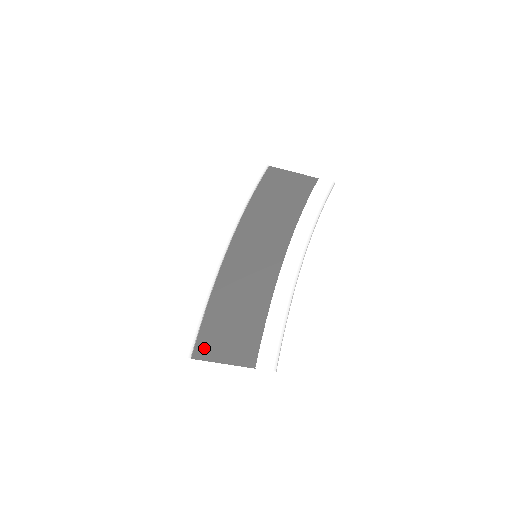
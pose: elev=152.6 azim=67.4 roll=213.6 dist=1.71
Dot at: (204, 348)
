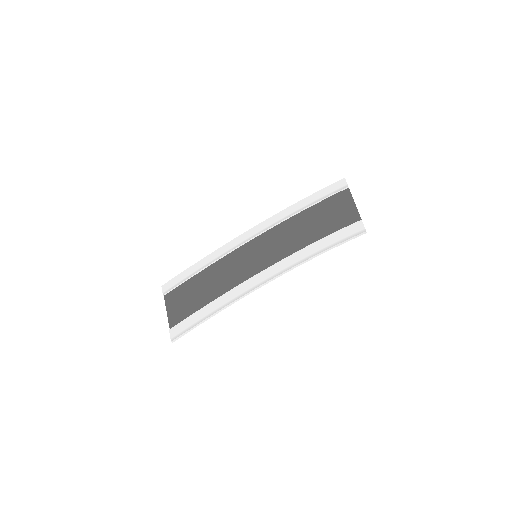
Dot at: (173, 295)
